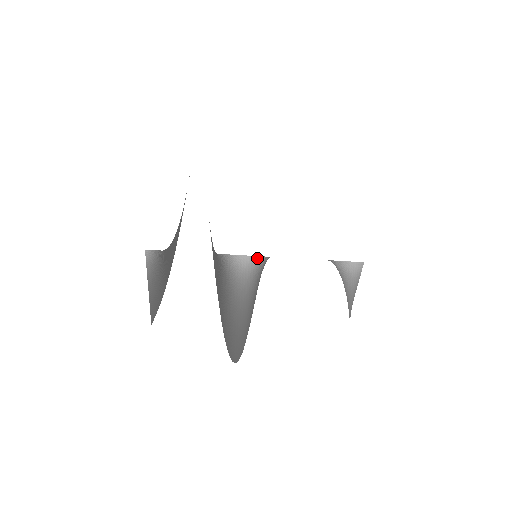
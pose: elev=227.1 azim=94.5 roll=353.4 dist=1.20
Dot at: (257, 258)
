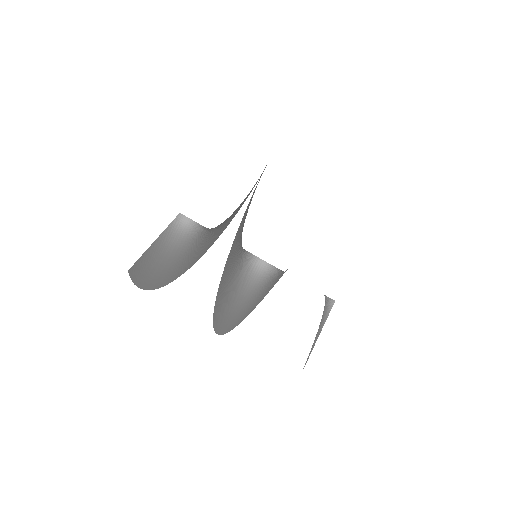
Dot at: (256, 258)
